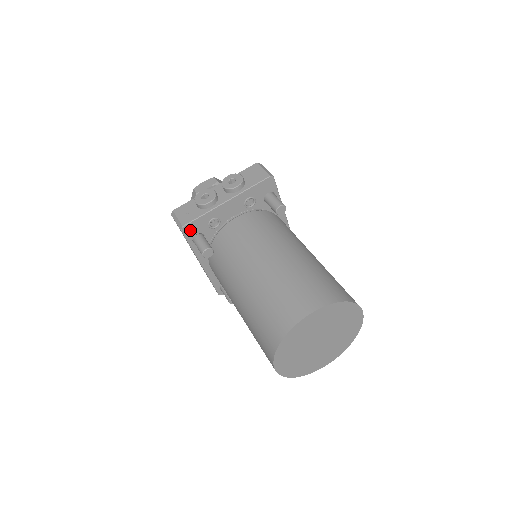
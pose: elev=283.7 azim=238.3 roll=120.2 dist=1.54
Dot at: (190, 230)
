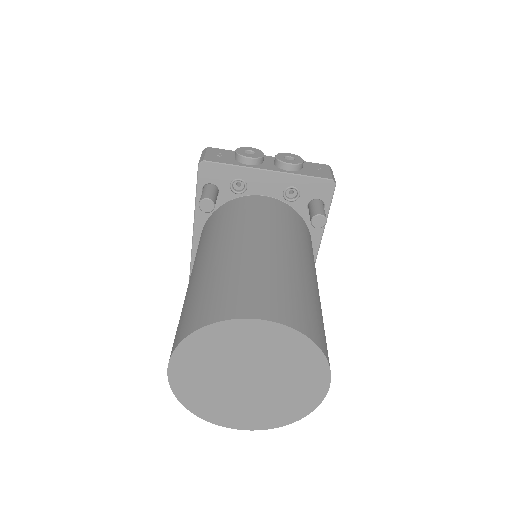
Dot at: (208, 172)
